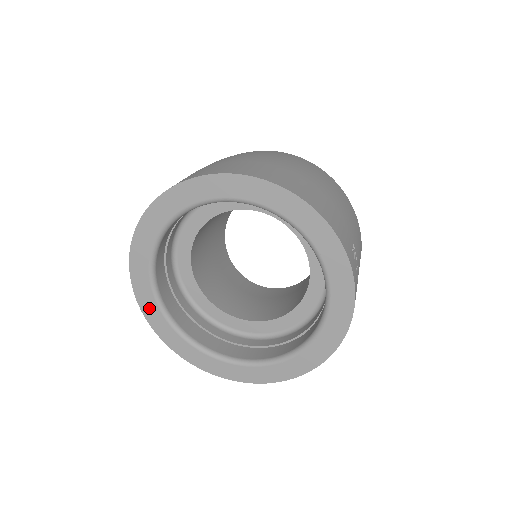
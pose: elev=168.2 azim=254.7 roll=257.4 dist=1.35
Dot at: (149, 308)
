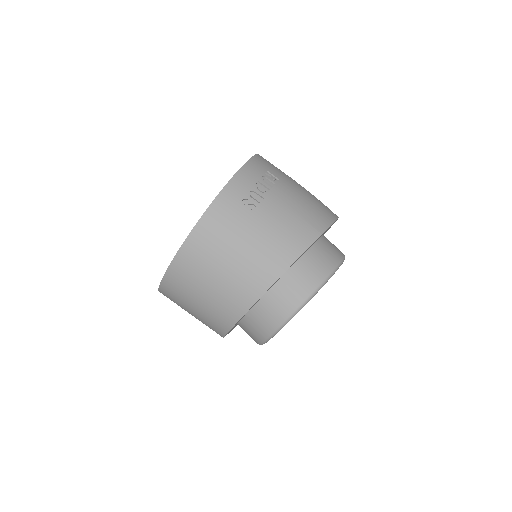
Dot at: occluded
